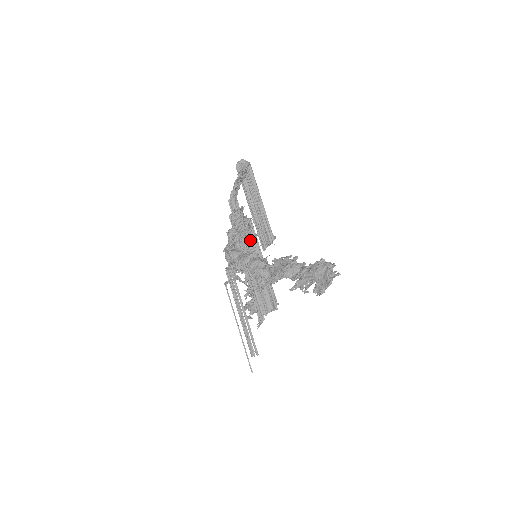
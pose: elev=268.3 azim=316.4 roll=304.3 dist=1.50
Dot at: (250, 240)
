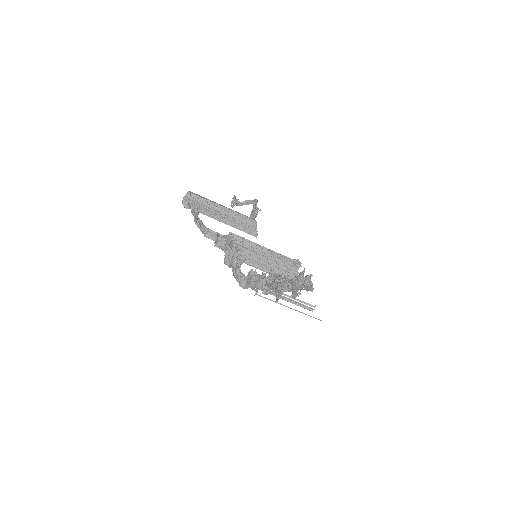
Dot at: occluded
